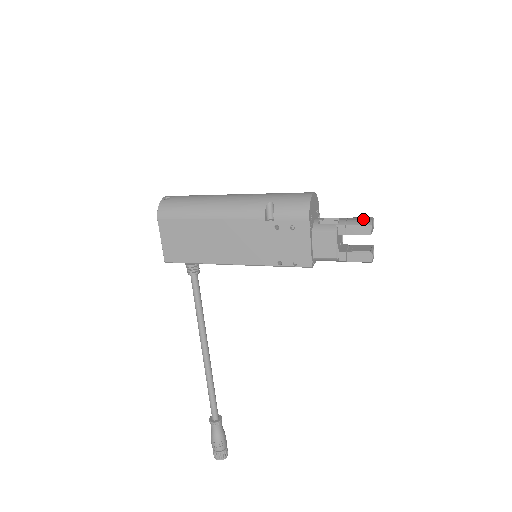
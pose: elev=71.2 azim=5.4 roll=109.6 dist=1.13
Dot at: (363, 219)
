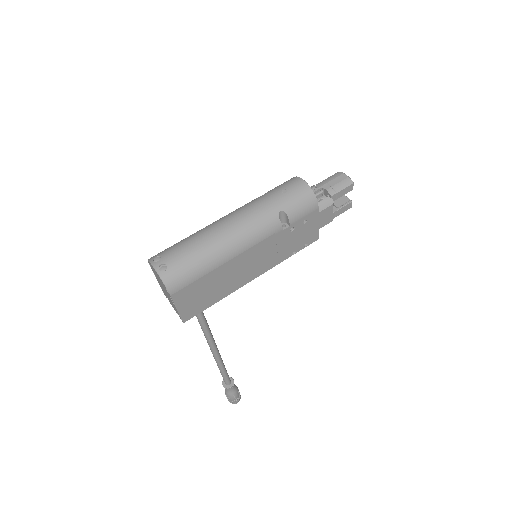
Dot at: (343, 180)
